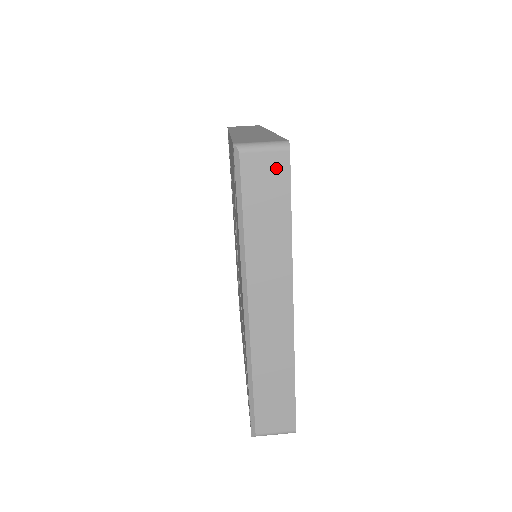
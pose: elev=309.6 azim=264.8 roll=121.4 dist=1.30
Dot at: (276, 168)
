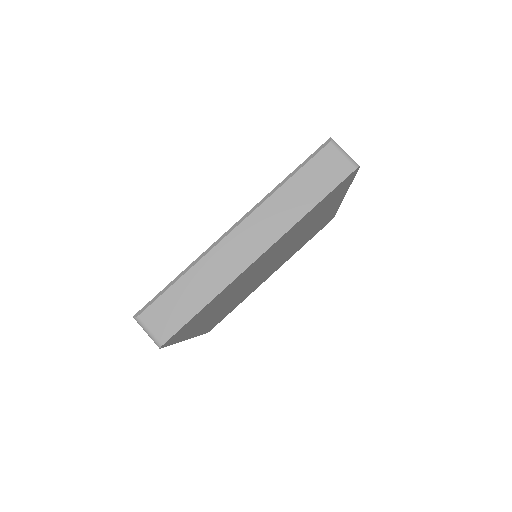
Dot at: (339, 170)
